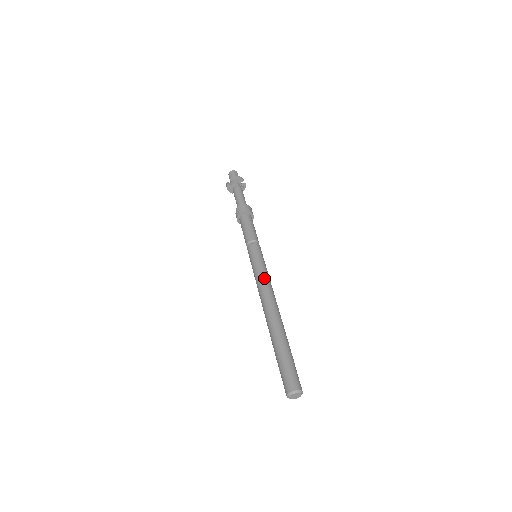
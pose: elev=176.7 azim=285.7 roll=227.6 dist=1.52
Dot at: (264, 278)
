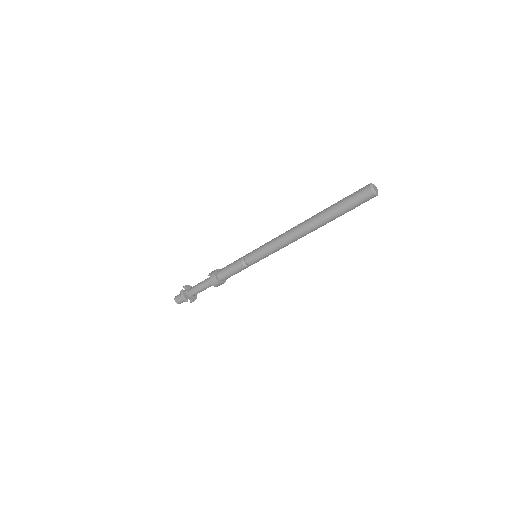
Dot at: occluded
